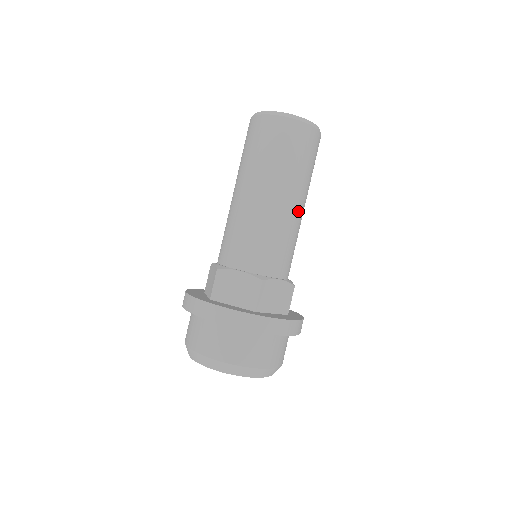
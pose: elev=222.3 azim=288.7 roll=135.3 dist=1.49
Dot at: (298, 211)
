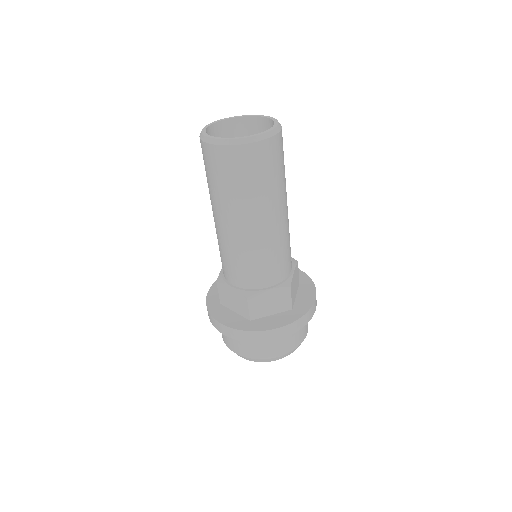
Dot at: (268, 226)
